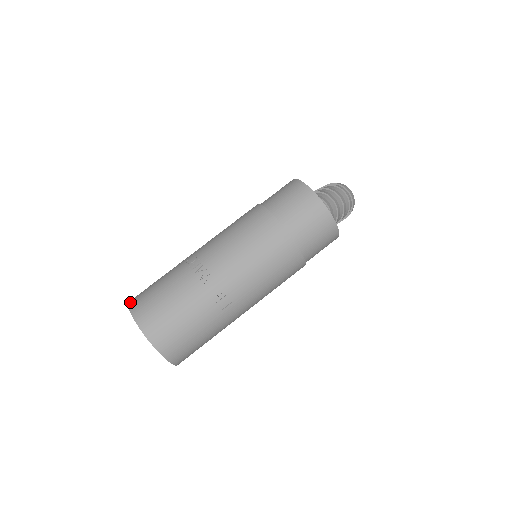
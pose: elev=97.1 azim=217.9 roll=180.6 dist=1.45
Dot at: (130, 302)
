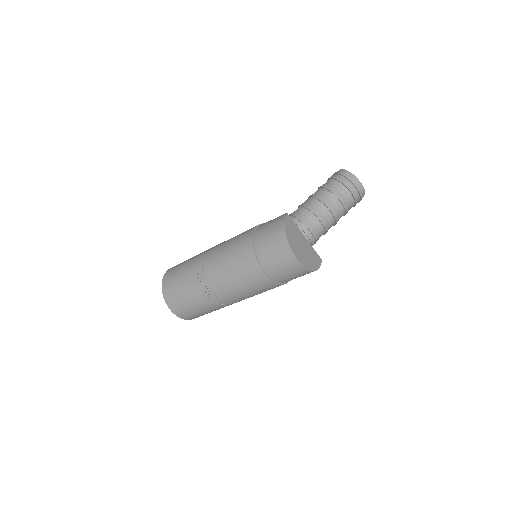
Dot at: (163, 283)
